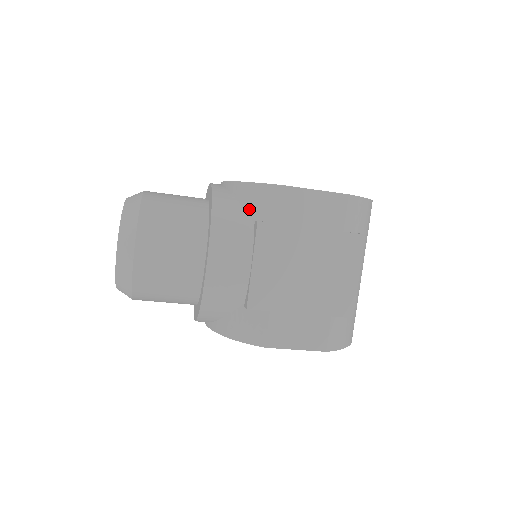
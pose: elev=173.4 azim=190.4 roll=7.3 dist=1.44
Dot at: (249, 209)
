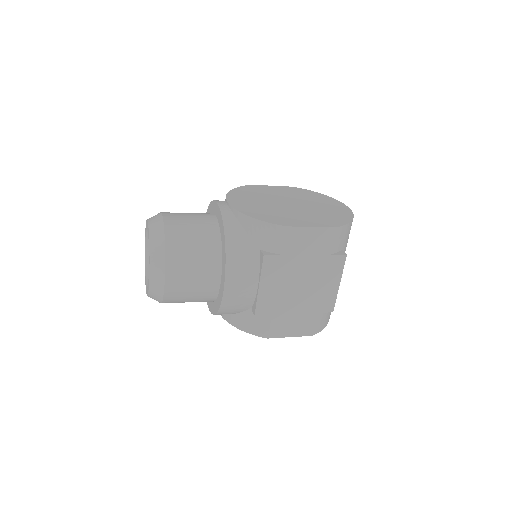
Dot at: (255, 240)
